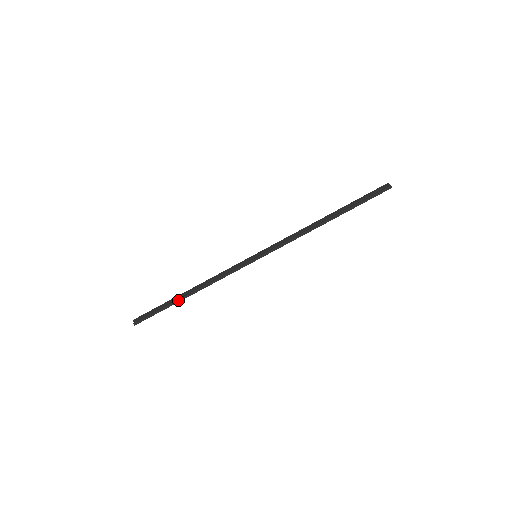
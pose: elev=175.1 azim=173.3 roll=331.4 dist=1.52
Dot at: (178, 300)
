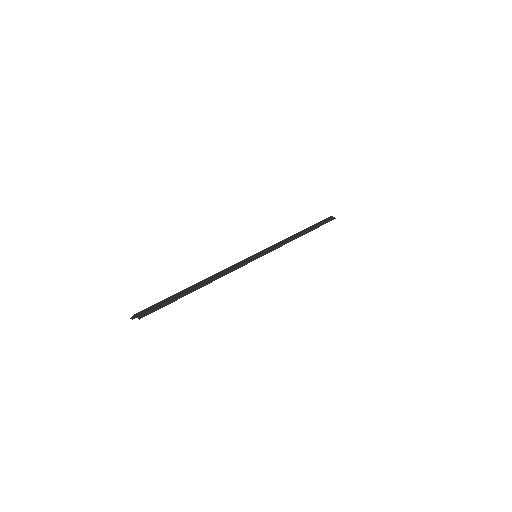
Dot at: (191, 290)
